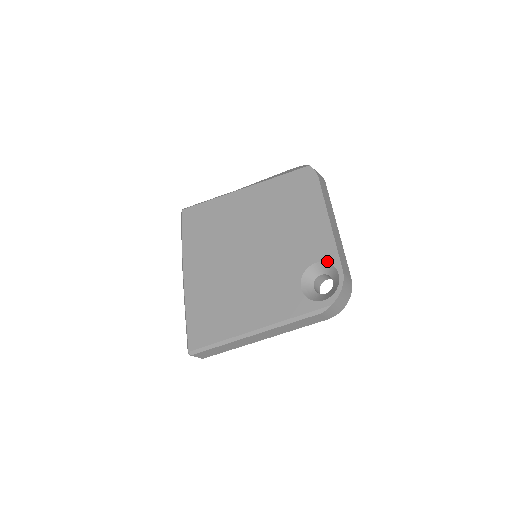
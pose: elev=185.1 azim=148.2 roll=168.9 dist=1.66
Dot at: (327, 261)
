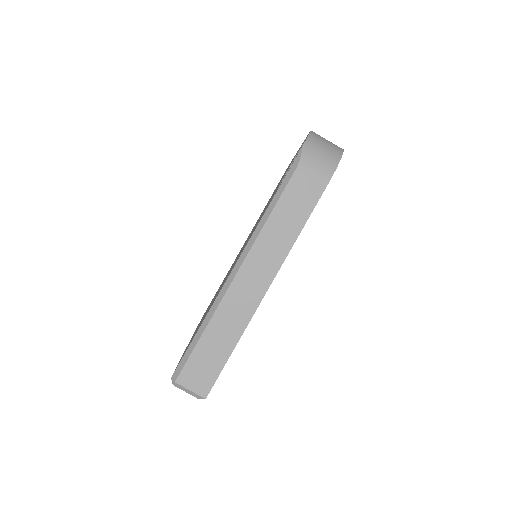
Dot at: (298, 152)
